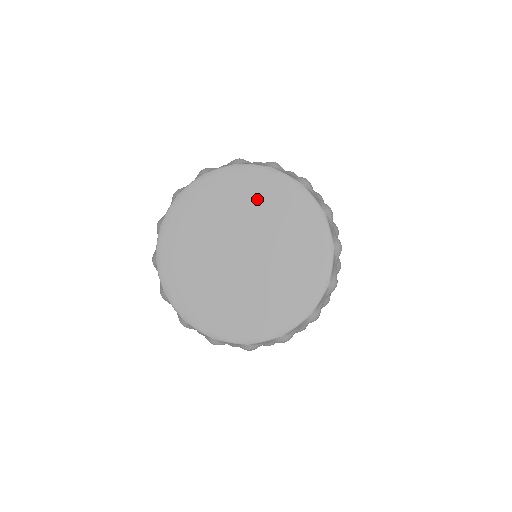
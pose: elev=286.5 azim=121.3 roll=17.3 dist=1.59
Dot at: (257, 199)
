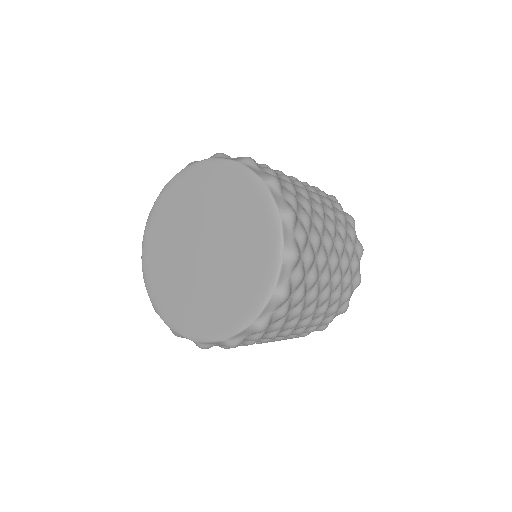
Dot at: (222, 195)
